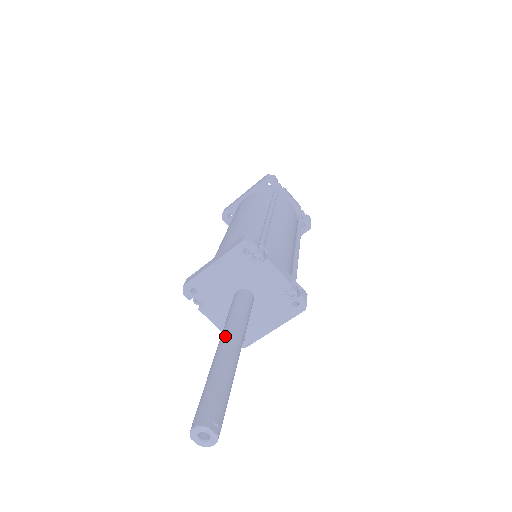
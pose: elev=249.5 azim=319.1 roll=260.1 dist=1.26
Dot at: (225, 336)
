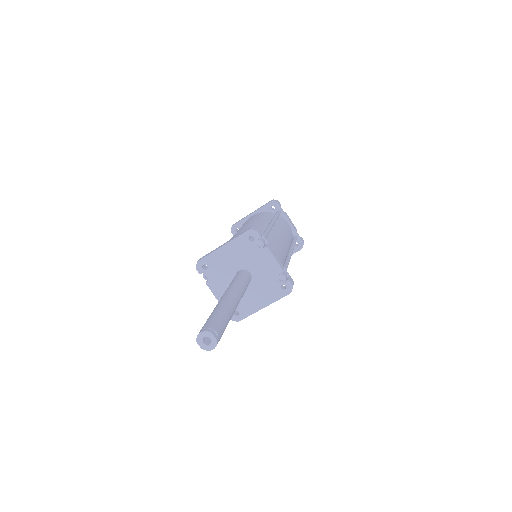
Dot at: (228, 292)
